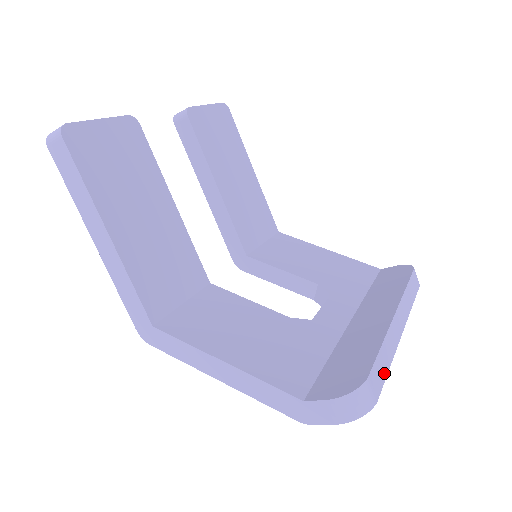
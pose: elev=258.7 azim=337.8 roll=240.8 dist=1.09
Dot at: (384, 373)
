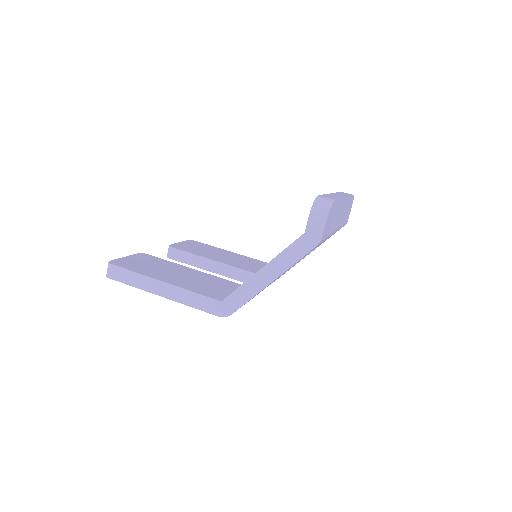
Dot at: occluded
